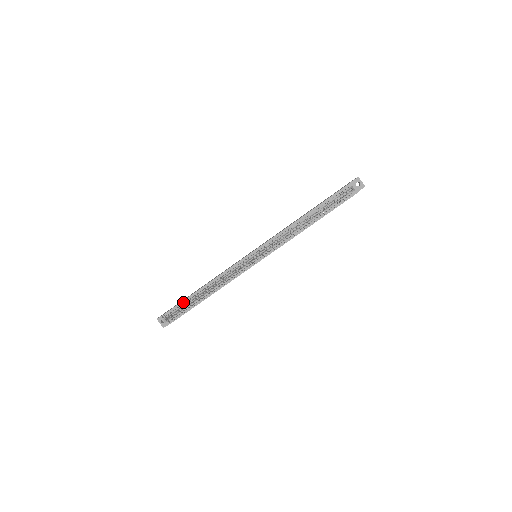
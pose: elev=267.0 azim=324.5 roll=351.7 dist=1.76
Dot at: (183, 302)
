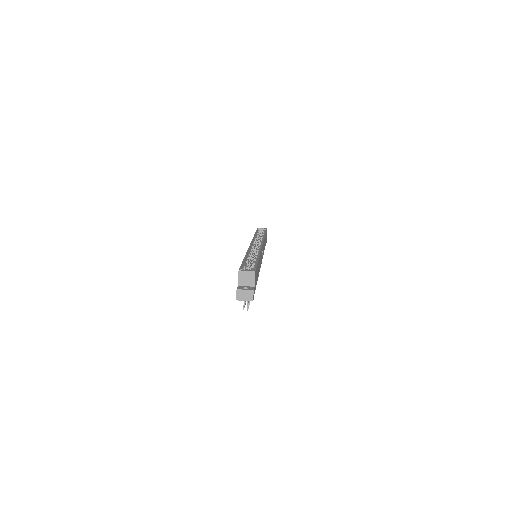
Dot at: (244, 264)
